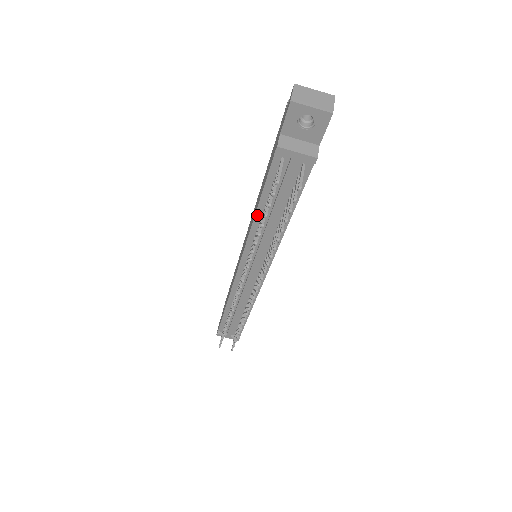
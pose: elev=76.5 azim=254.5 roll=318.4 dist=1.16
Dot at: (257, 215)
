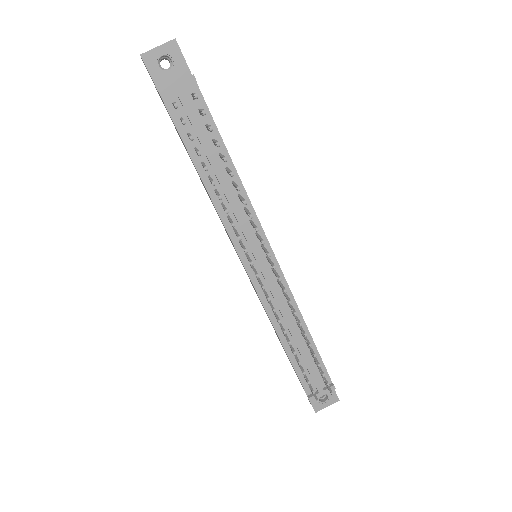
Dot at: (207, 186)
